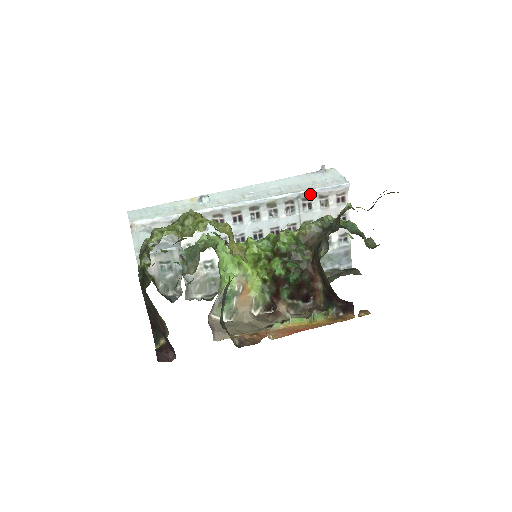
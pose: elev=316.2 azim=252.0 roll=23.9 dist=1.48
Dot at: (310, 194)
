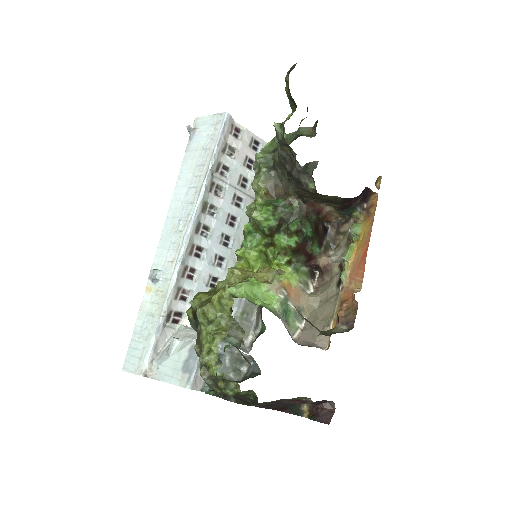
Dot at: (216, 160)
